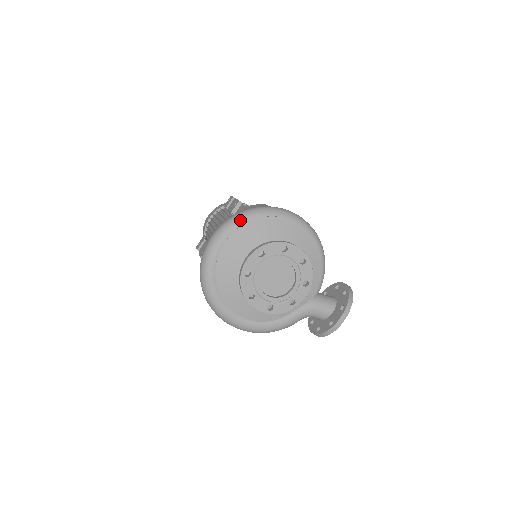
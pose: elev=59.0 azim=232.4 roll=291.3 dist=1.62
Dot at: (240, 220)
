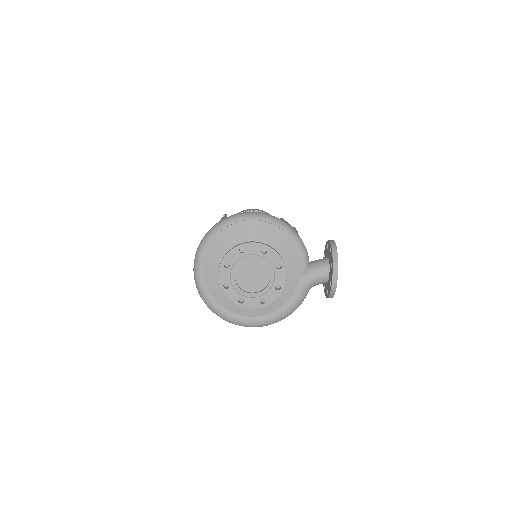
Dot at: (203, 246)
